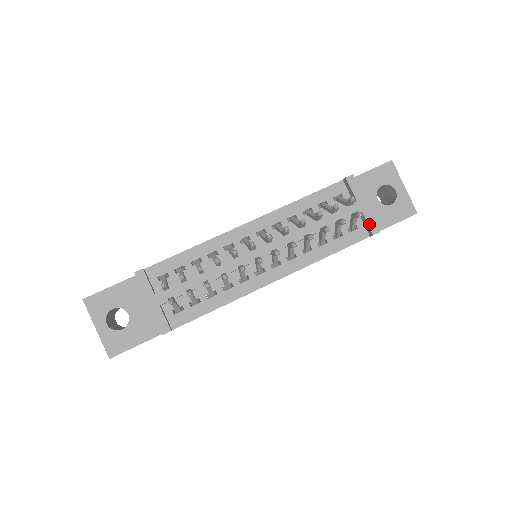
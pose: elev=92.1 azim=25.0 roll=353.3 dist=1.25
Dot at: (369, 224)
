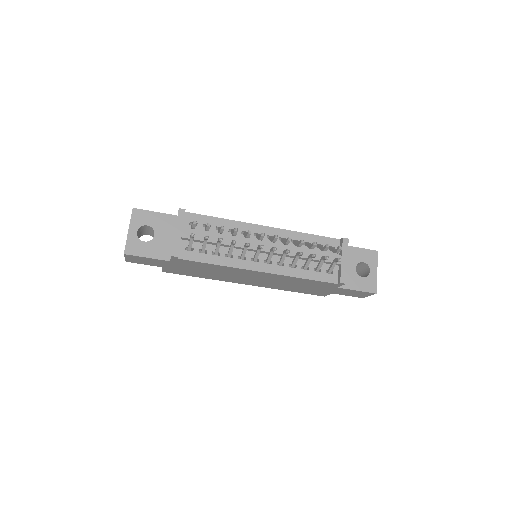
Dot at: (342, 274)
